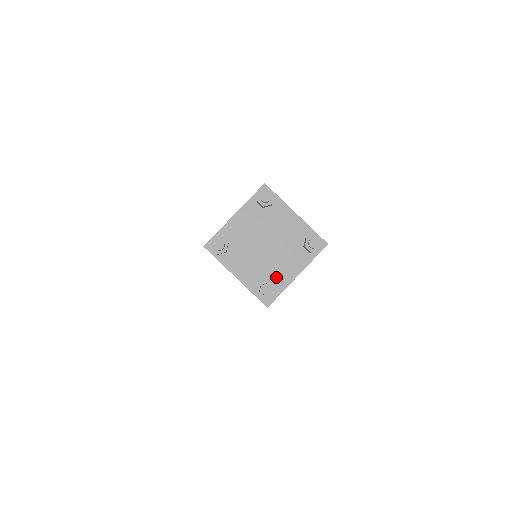
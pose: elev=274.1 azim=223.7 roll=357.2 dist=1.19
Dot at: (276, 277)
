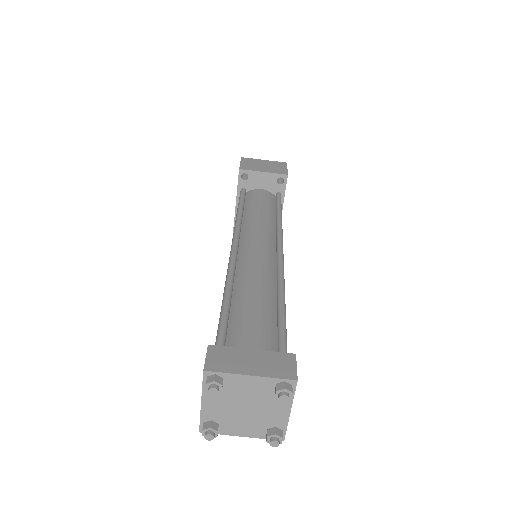
Dot at: (227, 426)
